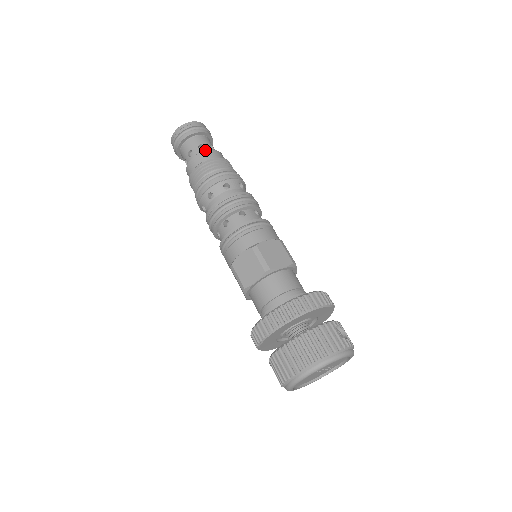
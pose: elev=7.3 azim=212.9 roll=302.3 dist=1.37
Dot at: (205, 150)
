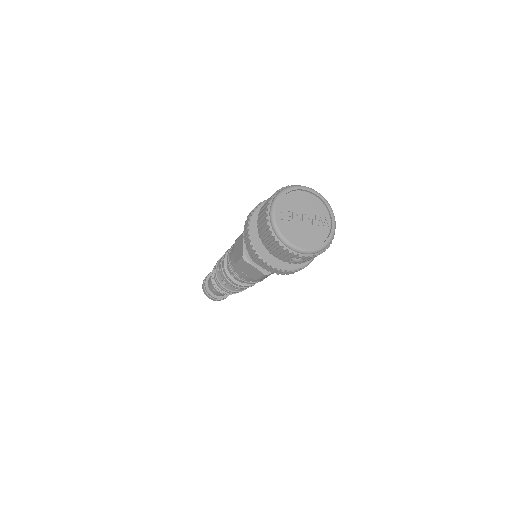
Dot at: occluded
